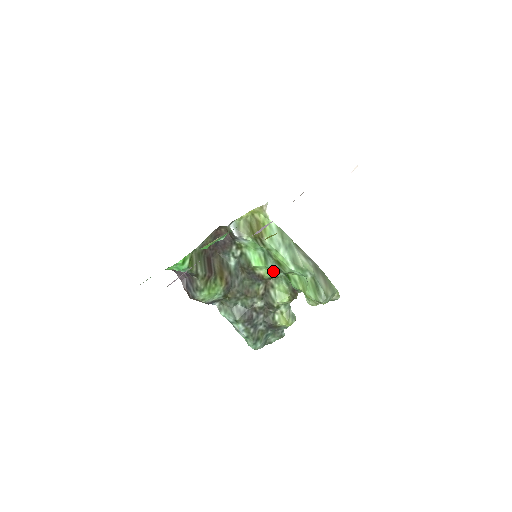
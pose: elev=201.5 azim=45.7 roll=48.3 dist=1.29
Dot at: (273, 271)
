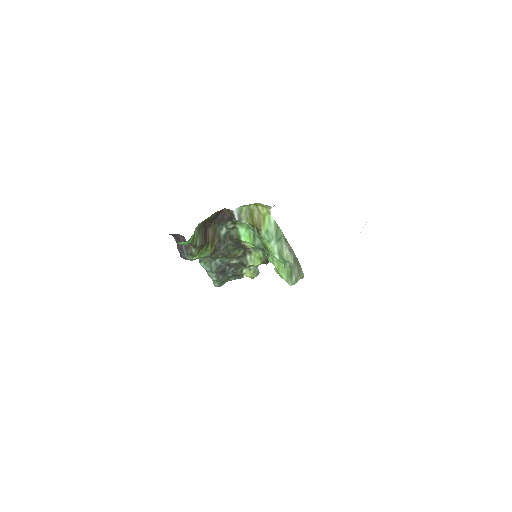
Dot at: (257, 247)
